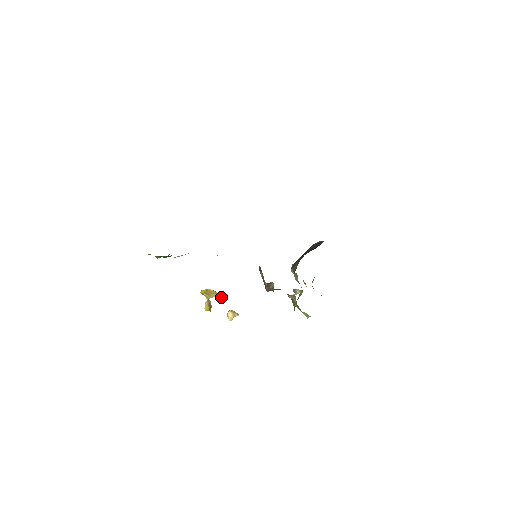
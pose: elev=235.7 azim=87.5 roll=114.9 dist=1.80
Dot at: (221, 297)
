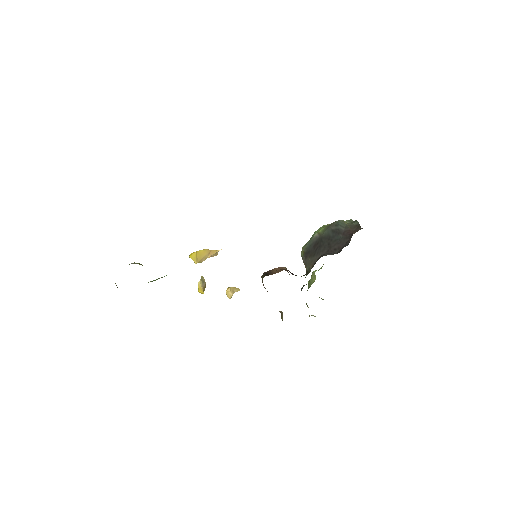
Dot at: (215, 253)
